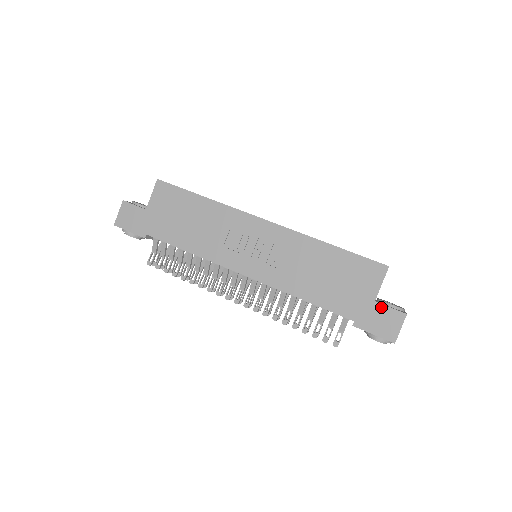
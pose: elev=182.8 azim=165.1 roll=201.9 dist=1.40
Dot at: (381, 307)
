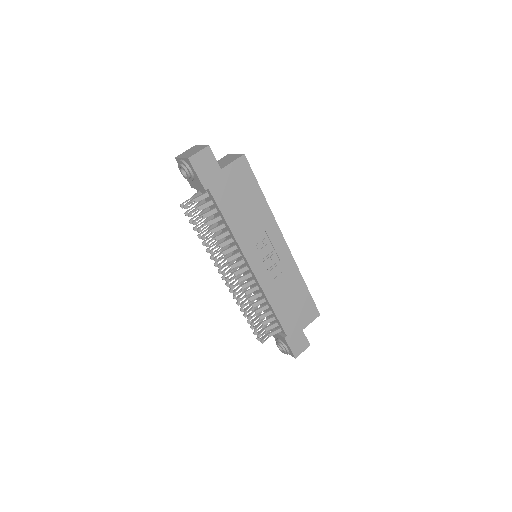
Dot at: (303, 335)
